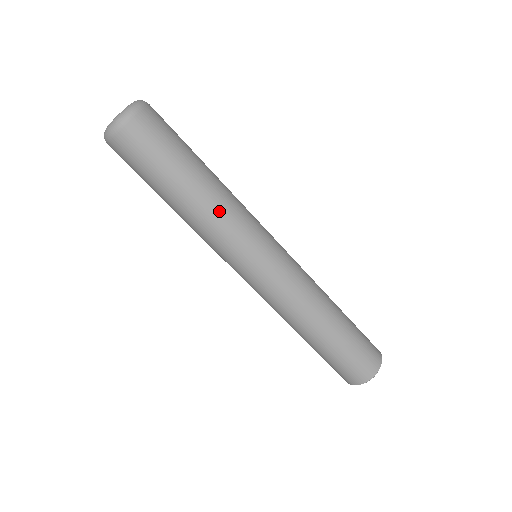
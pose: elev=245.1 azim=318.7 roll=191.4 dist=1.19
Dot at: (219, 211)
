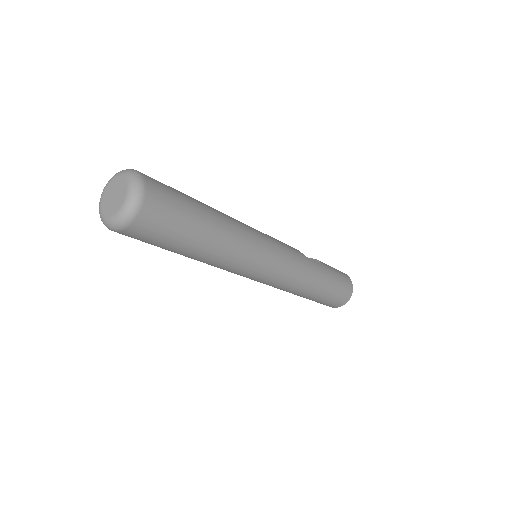
Dot at: (216, 264)
